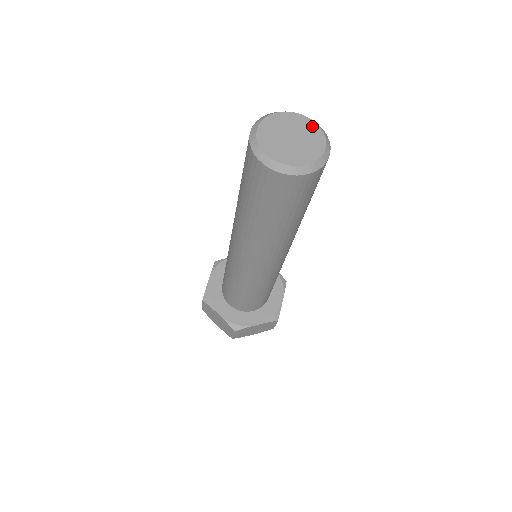
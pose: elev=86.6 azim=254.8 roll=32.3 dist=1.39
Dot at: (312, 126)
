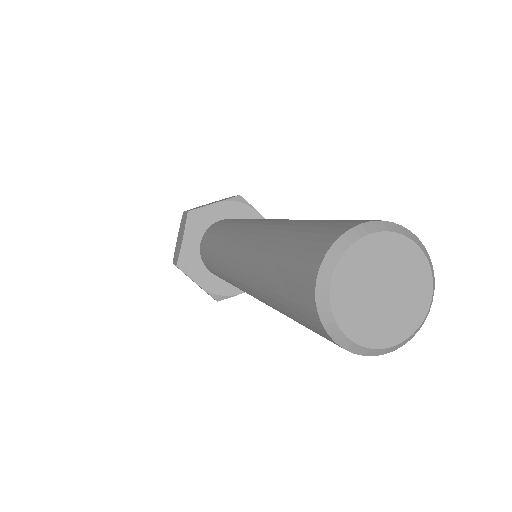
Dot at: (421, 304)
